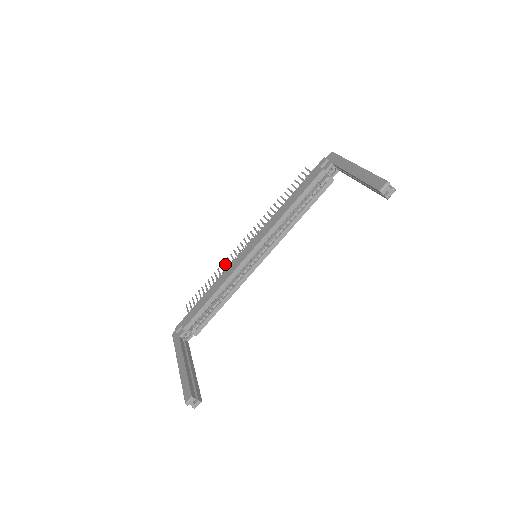
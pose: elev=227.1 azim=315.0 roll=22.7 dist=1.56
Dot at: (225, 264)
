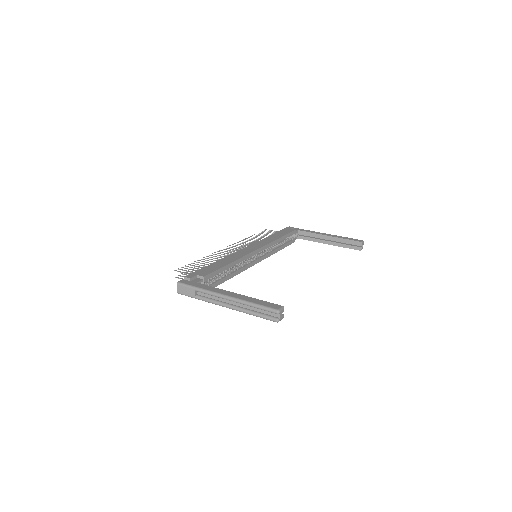
Dot at: occluded
